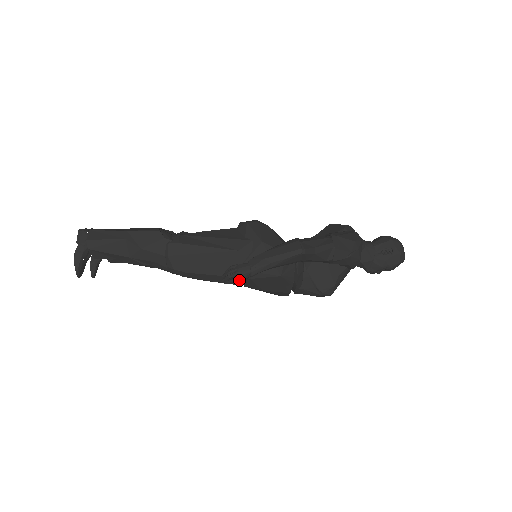
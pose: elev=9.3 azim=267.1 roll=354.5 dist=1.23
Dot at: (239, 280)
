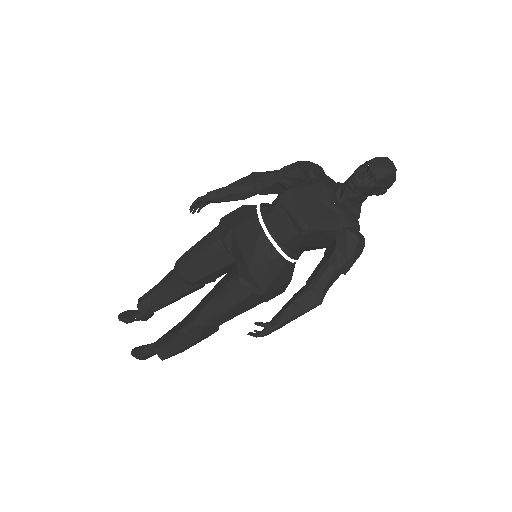
Dot at: (198, 200)
